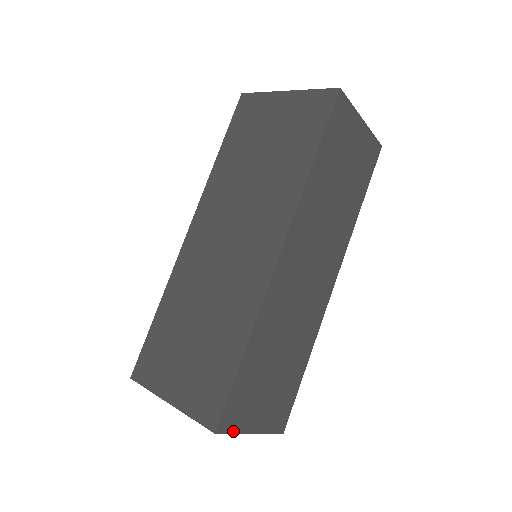
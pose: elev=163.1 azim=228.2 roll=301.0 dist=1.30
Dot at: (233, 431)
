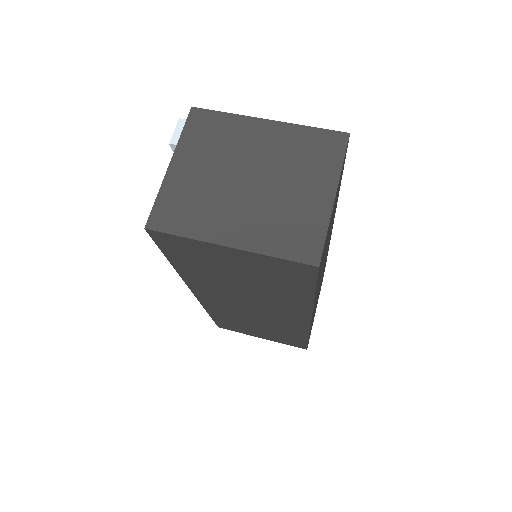
Dot at: occluded
